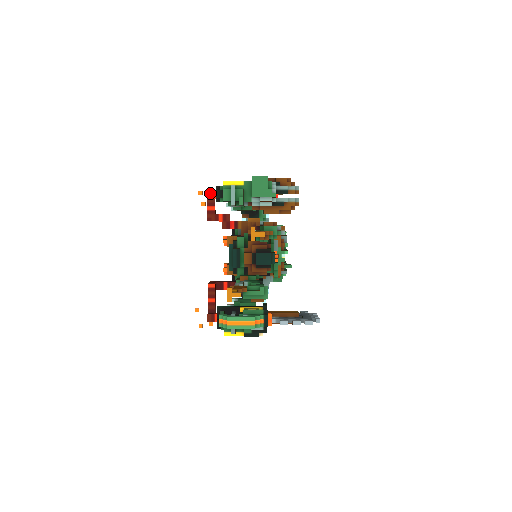
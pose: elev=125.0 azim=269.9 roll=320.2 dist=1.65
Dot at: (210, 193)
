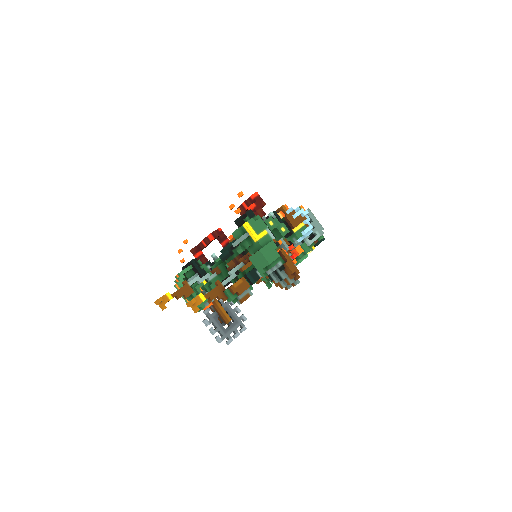
Dot at: (253, 198)
